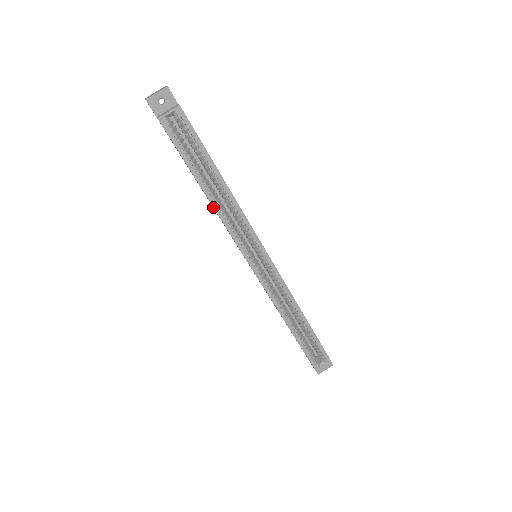
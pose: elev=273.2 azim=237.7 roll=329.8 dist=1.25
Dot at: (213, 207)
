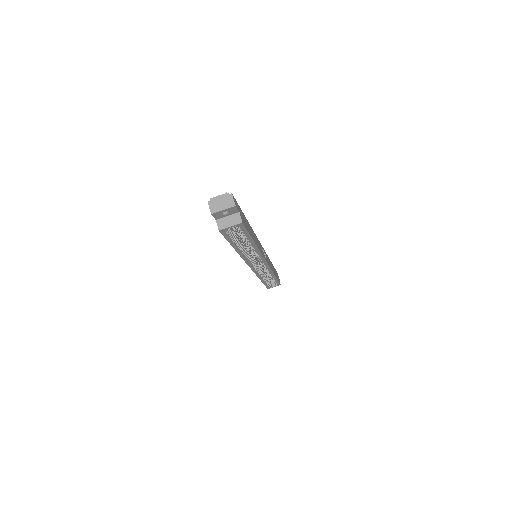
Dot at: (239, 254)
